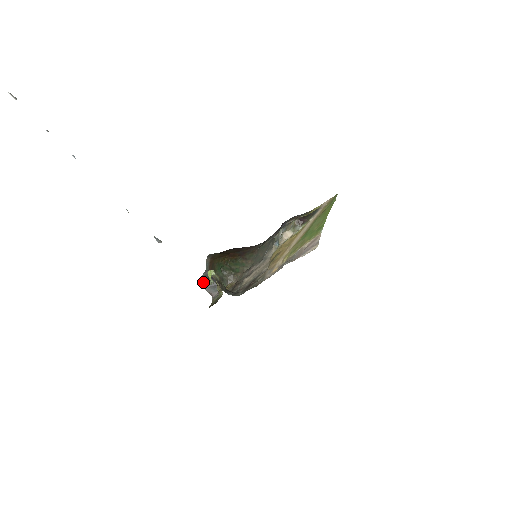
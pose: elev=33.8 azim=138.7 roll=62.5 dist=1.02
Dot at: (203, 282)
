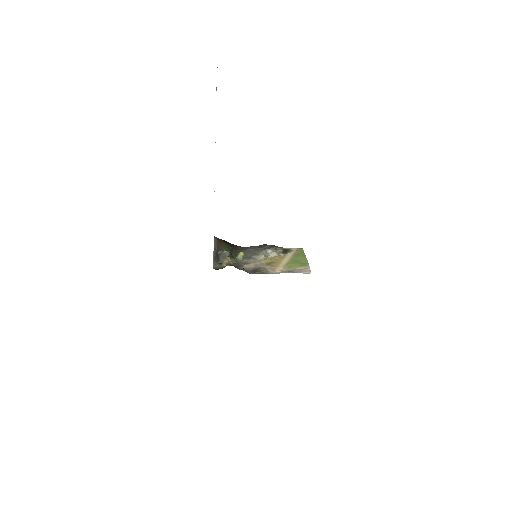
Dot at: (214, 252)
